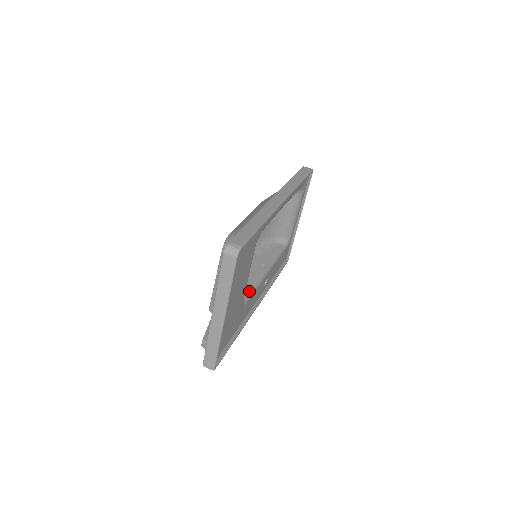
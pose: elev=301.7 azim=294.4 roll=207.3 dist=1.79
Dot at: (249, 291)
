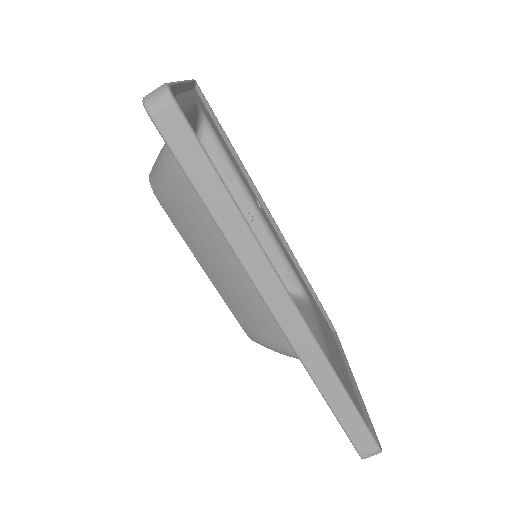
Dot at: (289, 274)
